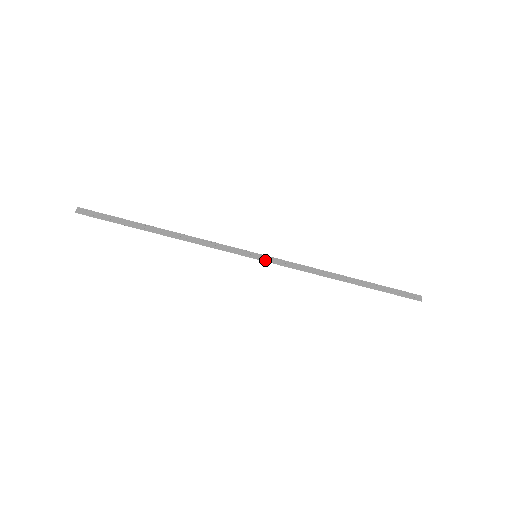
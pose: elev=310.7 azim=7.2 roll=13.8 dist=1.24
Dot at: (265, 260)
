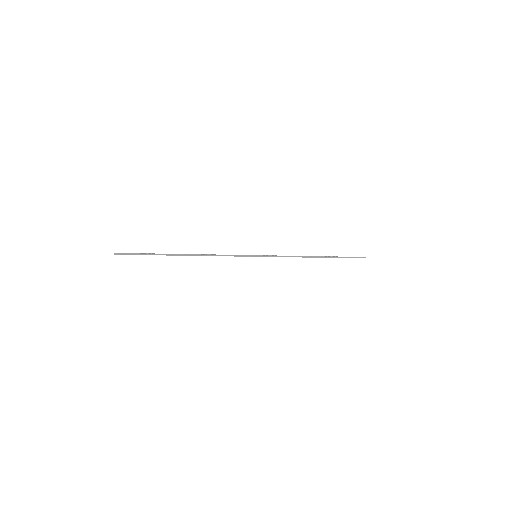
Dot at: (263, 256)
